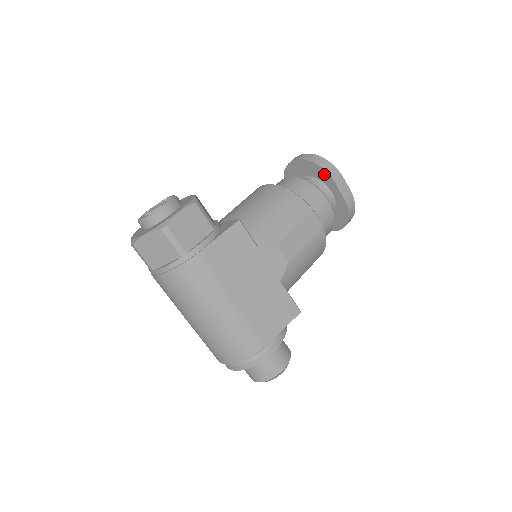
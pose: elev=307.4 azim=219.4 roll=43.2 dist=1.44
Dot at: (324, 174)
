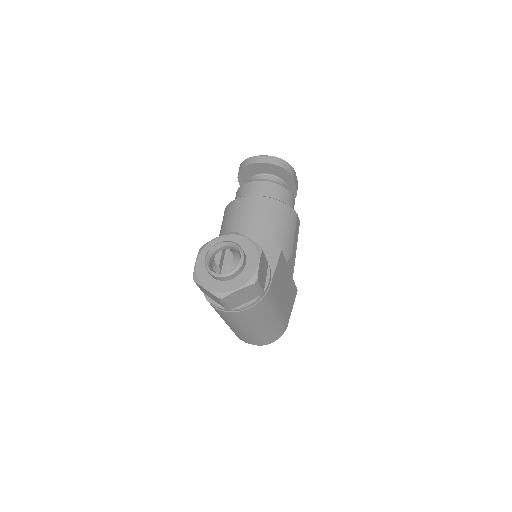
Dot at: (286, 174)
